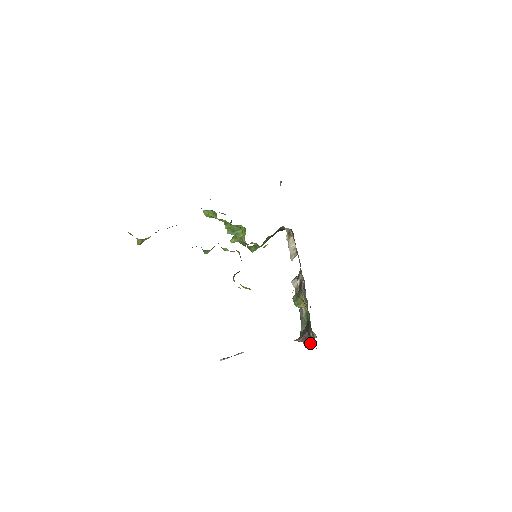
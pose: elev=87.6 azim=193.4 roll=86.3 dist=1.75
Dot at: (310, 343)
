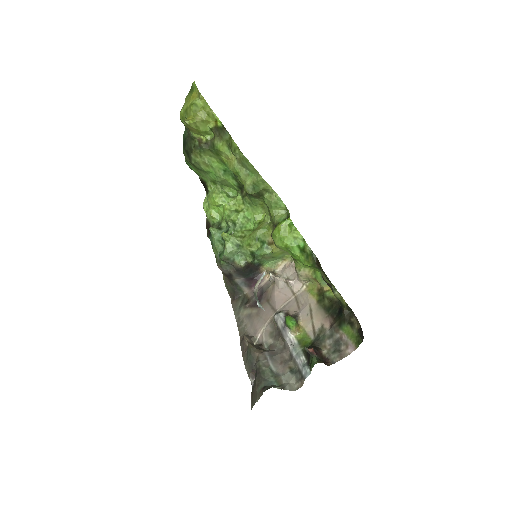
Dot at: (322, 361)
